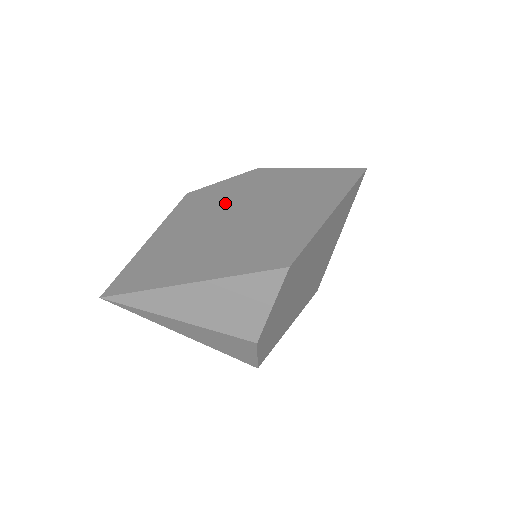
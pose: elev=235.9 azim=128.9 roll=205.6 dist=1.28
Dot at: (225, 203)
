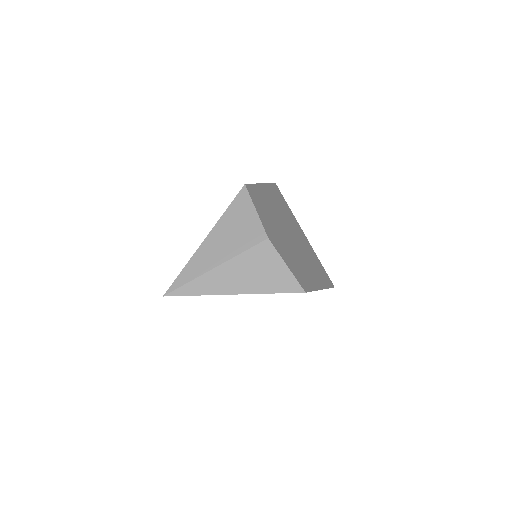
Dot at: occluded
